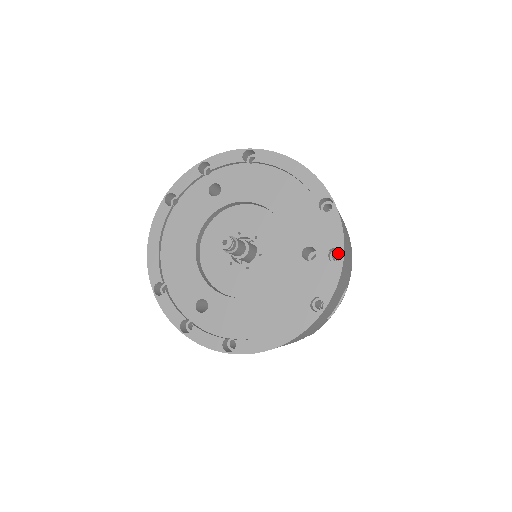
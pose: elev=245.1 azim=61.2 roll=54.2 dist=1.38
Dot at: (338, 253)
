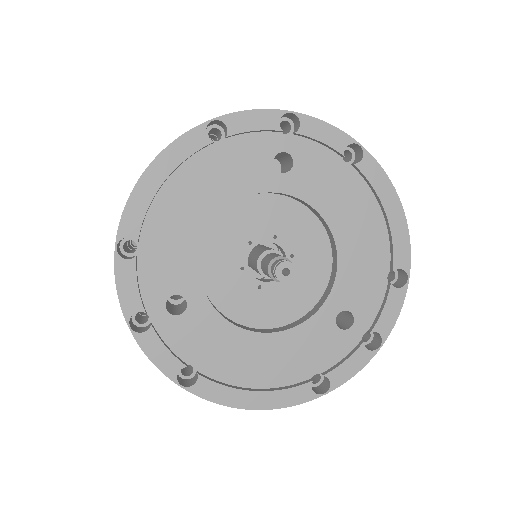
Dot at: occluded
